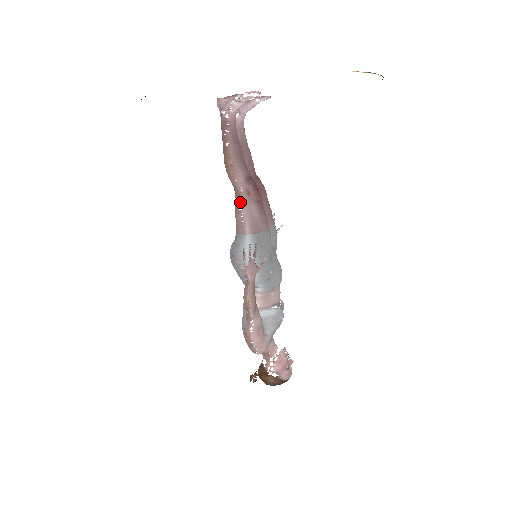
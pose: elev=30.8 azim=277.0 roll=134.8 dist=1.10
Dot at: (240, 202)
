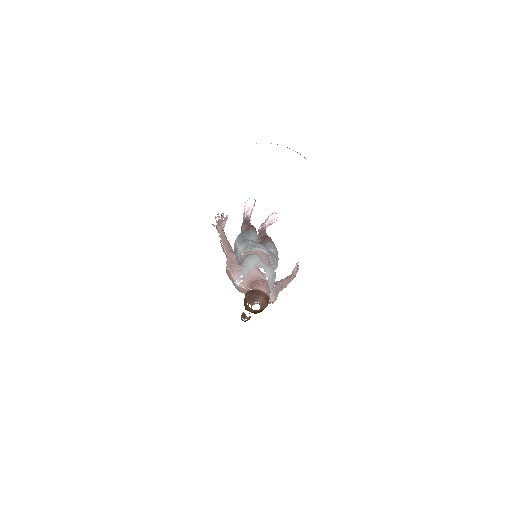
Dot at: occluded
